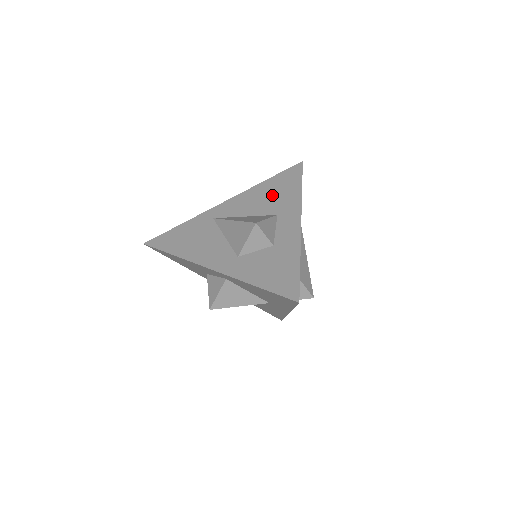
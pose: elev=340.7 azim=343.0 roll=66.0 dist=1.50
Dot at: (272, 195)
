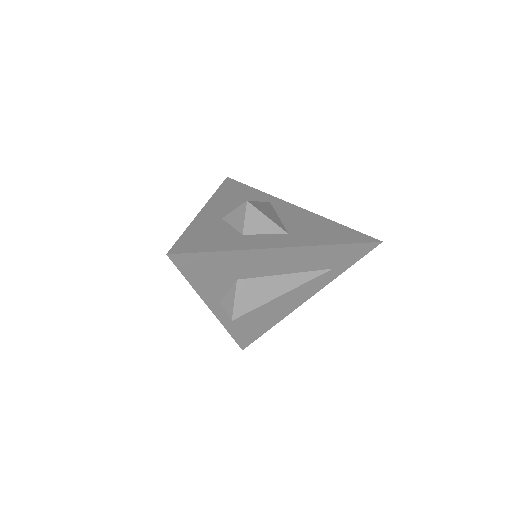
Dot at: (317, 228)
